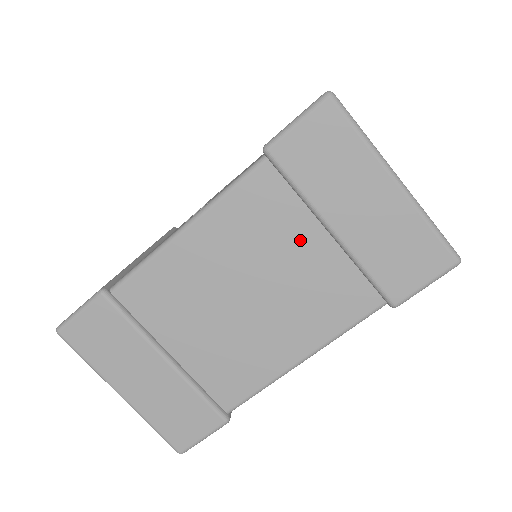
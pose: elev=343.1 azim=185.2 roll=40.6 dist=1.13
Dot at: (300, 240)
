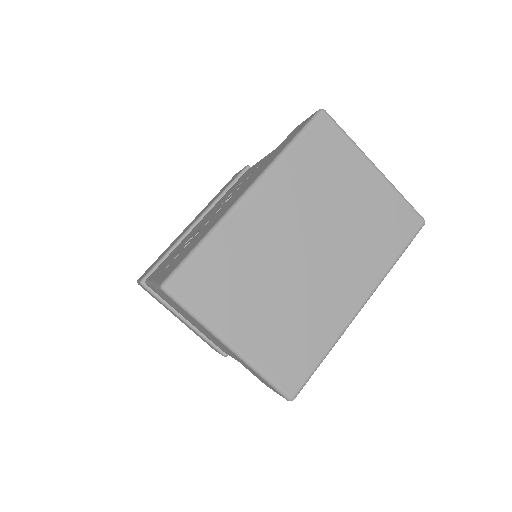
Dot at: occluded
